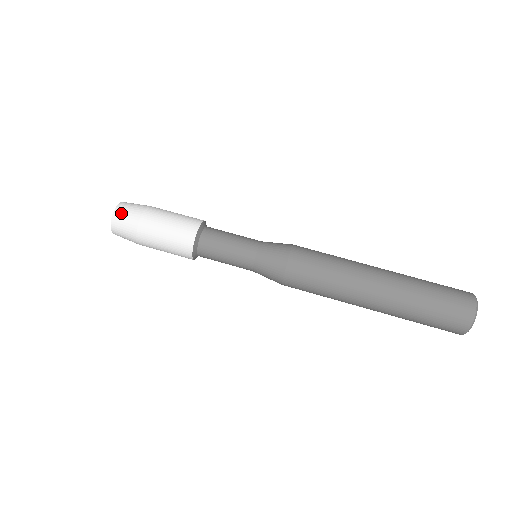
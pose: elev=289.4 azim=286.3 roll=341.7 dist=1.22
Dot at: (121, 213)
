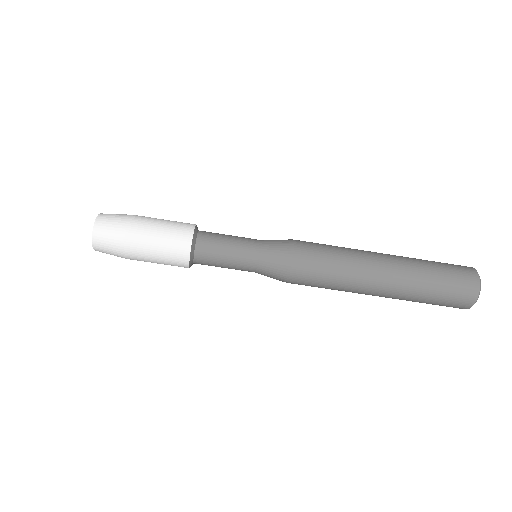
Dot at: (101, 244)
